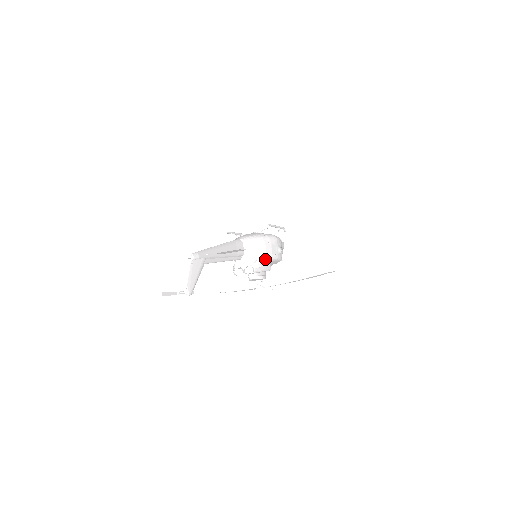
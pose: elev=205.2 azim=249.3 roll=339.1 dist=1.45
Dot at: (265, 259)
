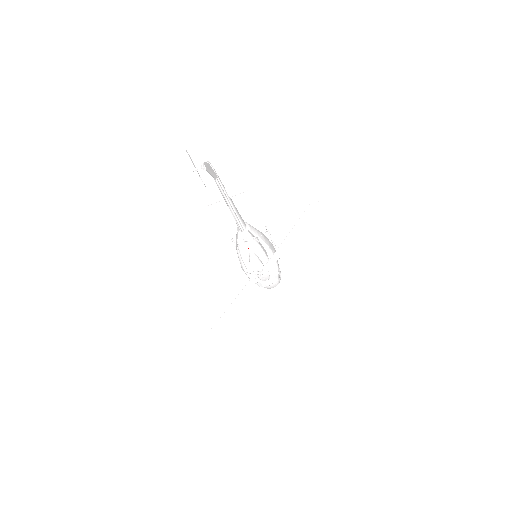
Dot at: (264, 246)
